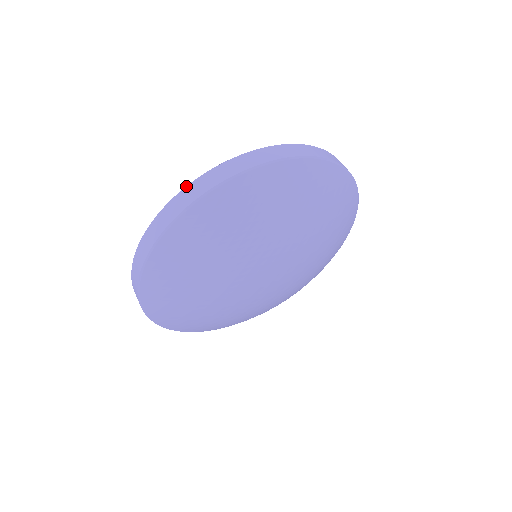
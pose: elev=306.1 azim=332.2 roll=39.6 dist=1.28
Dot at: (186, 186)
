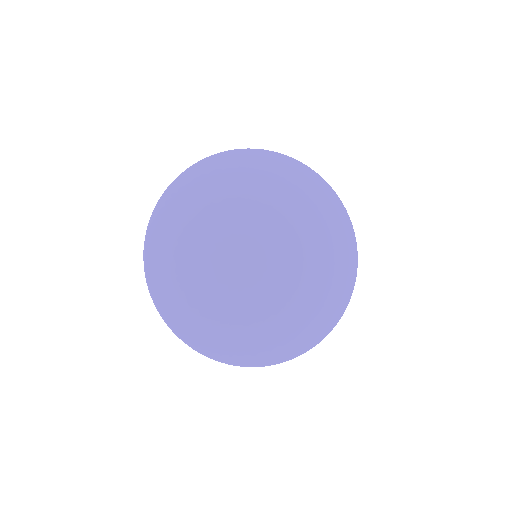
Dot at: occluded
